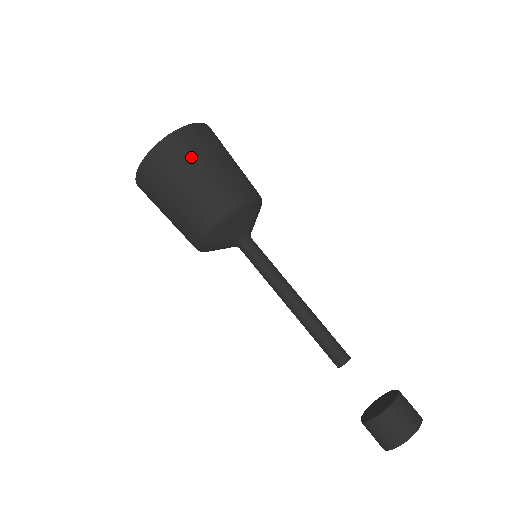
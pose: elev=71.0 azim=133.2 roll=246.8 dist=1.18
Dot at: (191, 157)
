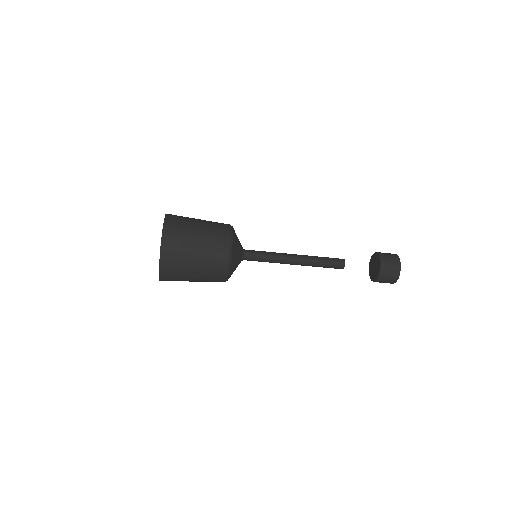
Dot at: (186, 227)
